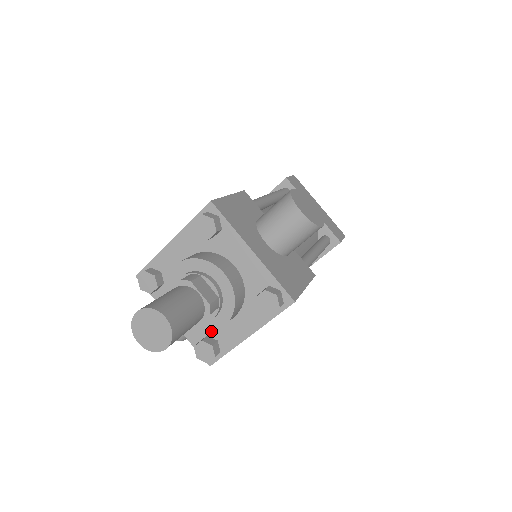
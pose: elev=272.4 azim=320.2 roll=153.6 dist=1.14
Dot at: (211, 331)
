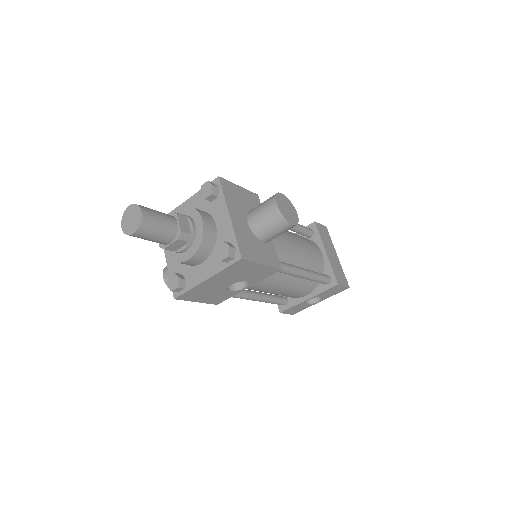
Dot at: (180, 262)
